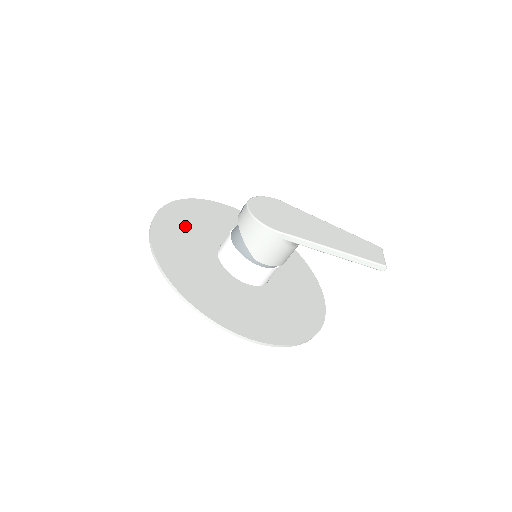
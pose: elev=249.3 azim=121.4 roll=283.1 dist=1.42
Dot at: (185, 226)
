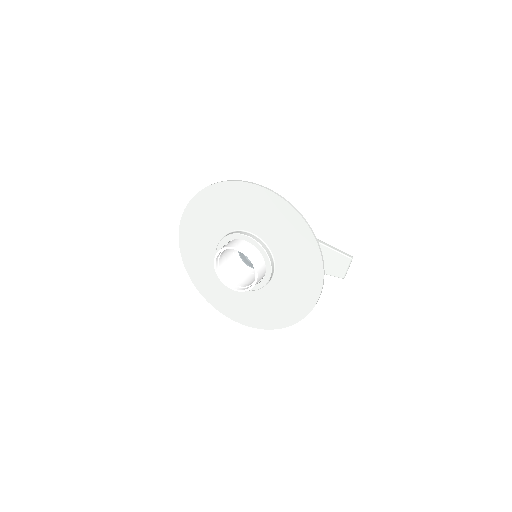
Dot at: (199, 240)
